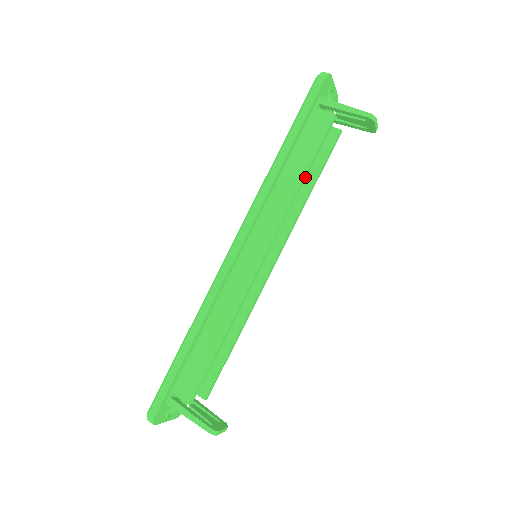
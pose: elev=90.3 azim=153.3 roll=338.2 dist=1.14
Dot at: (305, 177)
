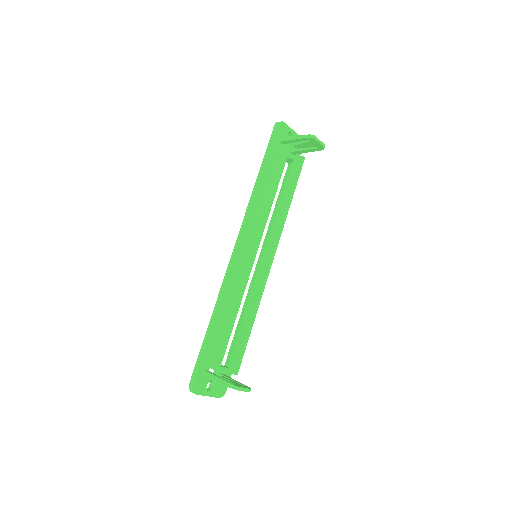
Dot at: (276, 190)
